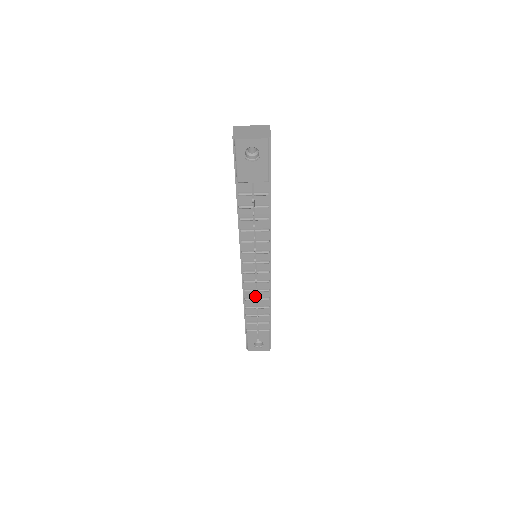
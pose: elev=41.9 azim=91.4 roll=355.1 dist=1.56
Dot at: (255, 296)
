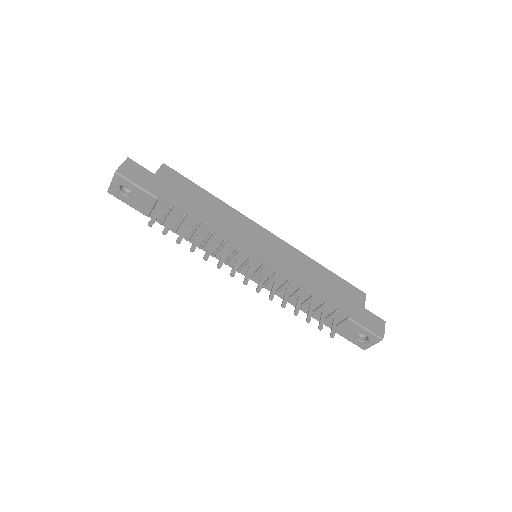
Dot at: (290, 293)
